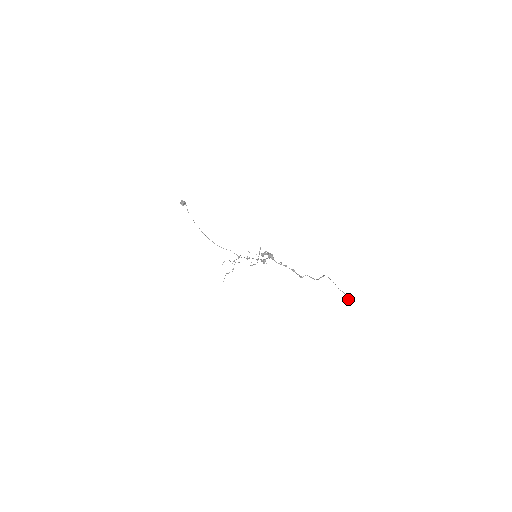
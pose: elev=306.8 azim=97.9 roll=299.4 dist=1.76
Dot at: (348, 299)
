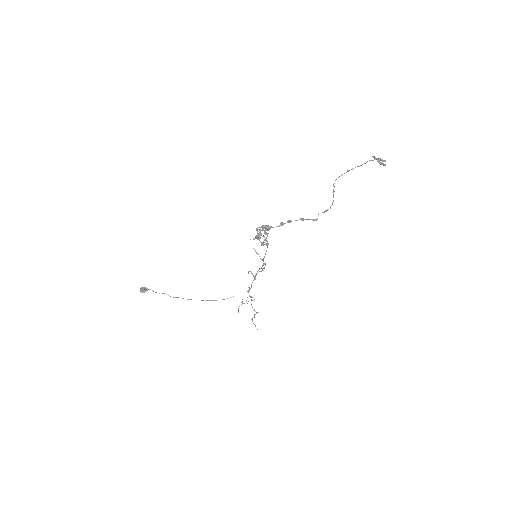
Dot at: (379, 163)
